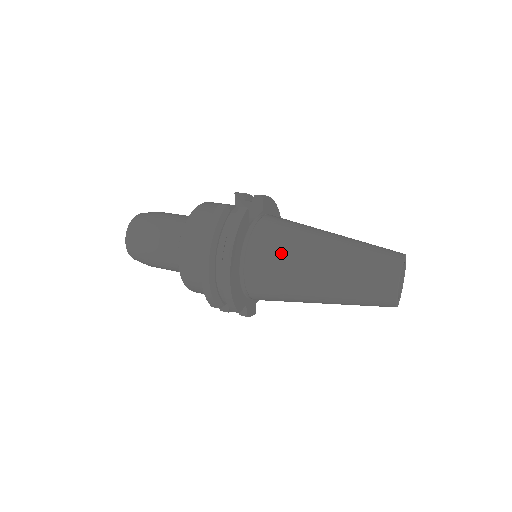
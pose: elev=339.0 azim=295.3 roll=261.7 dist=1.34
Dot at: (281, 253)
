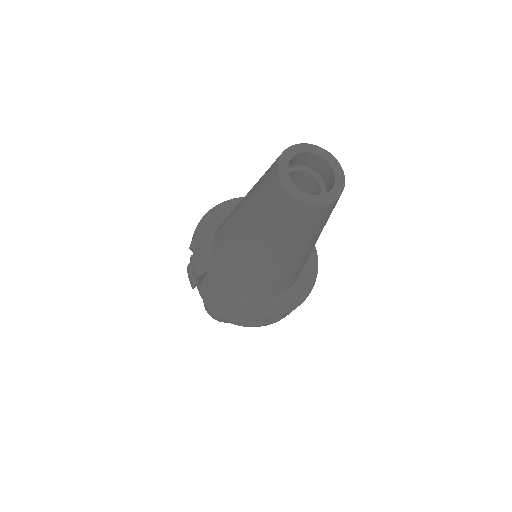
Dot at: occluded
